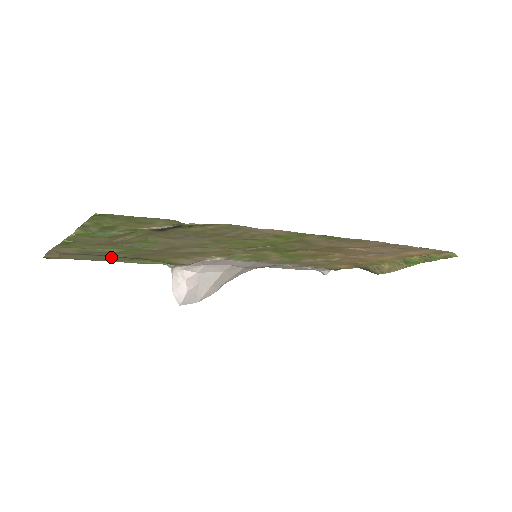
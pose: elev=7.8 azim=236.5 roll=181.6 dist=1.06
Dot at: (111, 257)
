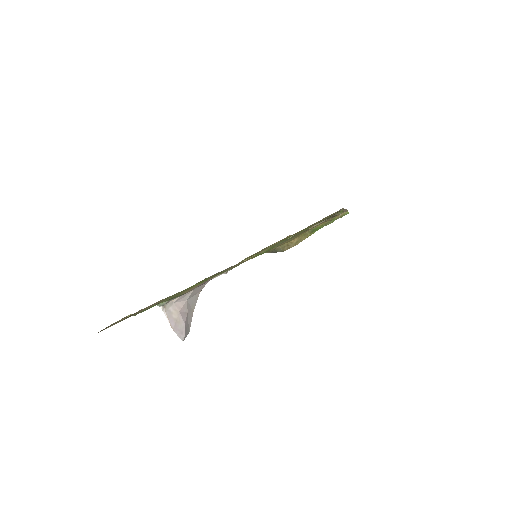
Dot at: occluded
